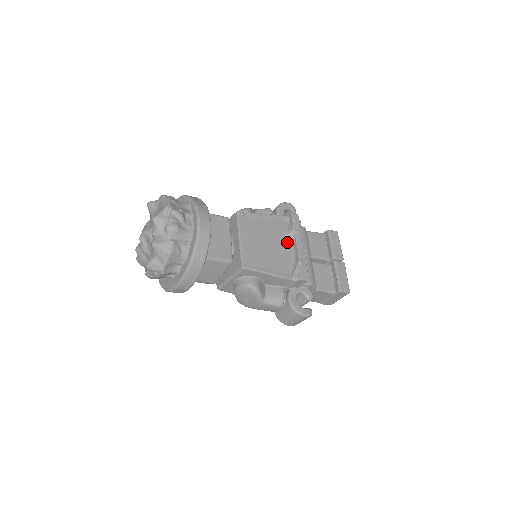
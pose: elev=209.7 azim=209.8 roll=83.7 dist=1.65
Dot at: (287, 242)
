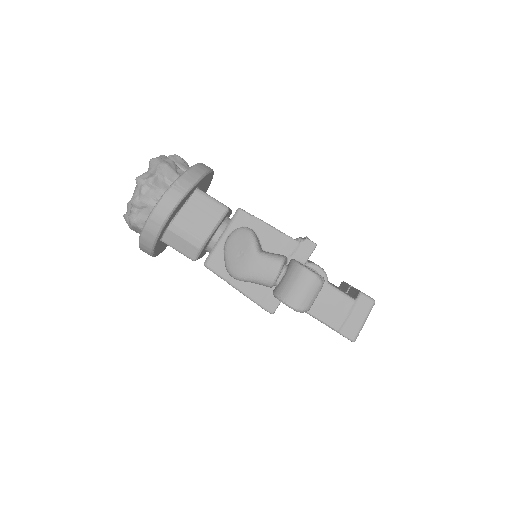
Dot at: occluded
